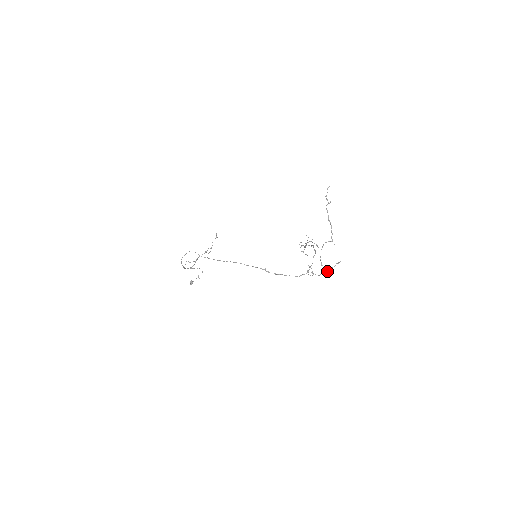
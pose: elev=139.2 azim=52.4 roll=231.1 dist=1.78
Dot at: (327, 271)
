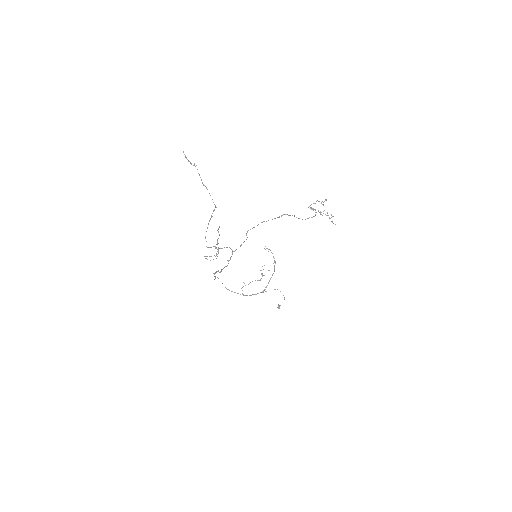
Dot at: occluded
